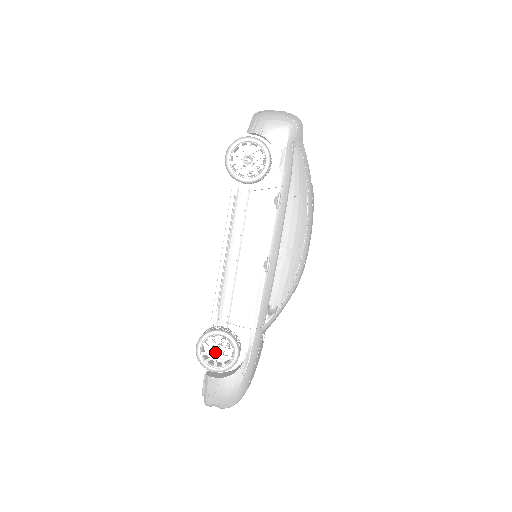
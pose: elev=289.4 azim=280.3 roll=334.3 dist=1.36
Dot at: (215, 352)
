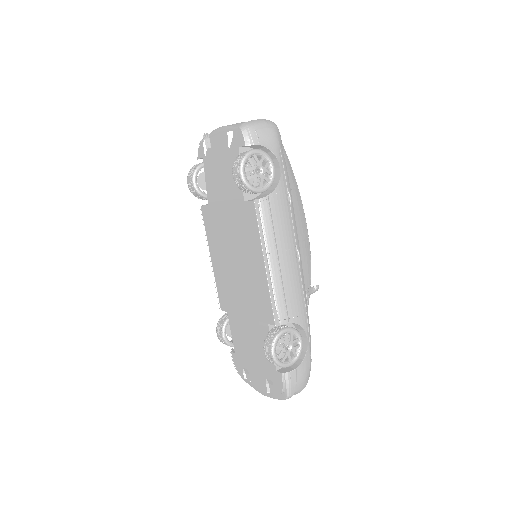
Dot at: (286, 349)
